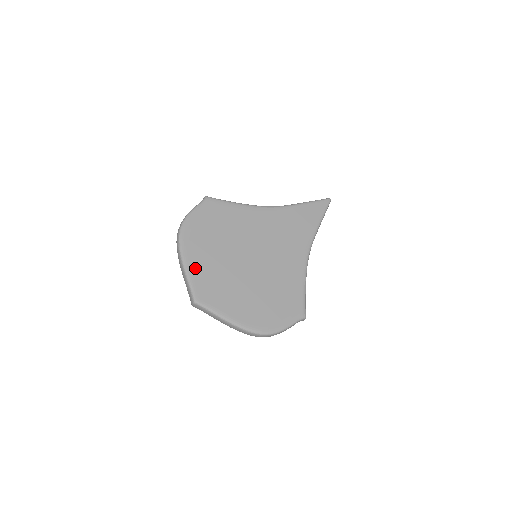
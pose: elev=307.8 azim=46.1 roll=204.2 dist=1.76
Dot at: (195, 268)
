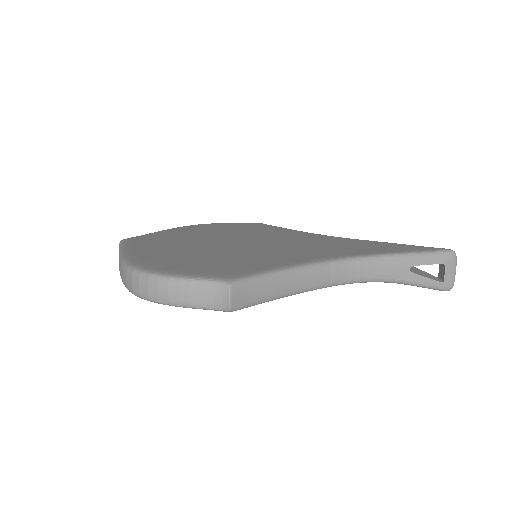
Dot at: (167, 232)
